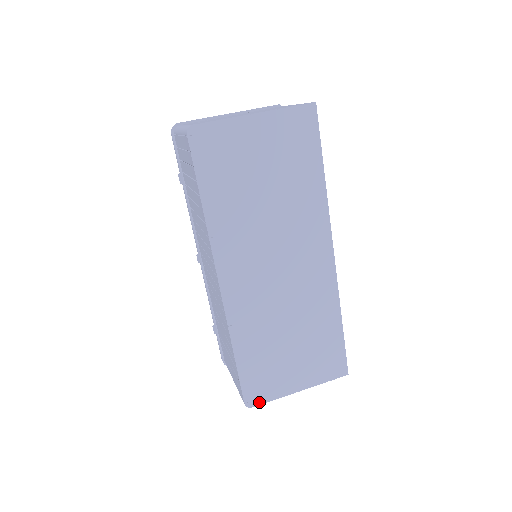
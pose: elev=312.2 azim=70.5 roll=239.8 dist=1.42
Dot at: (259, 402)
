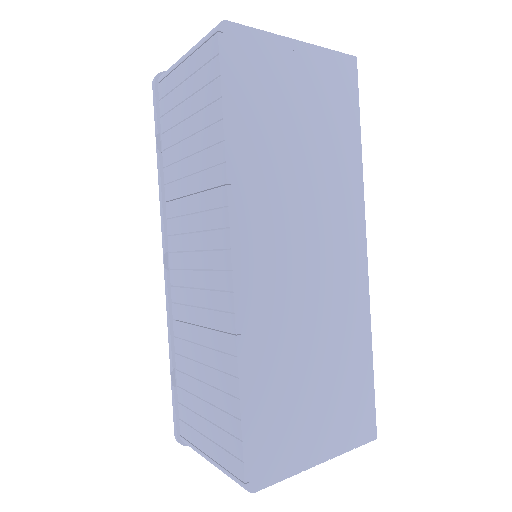
Dot at: (266, 482)
